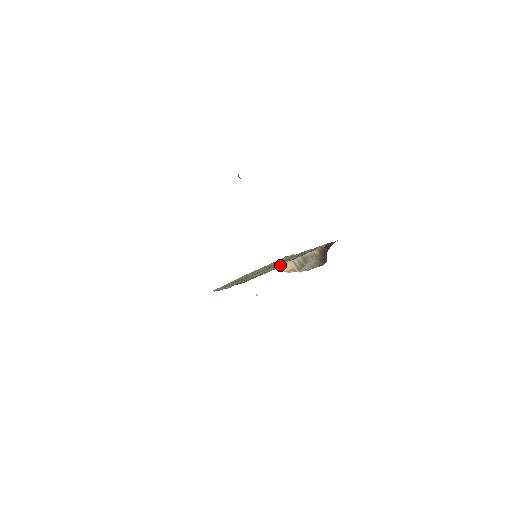
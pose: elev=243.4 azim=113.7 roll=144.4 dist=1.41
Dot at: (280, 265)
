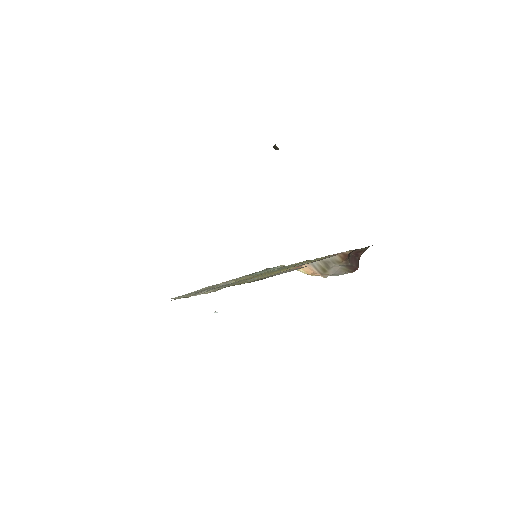
Dot at: (296, 267)
